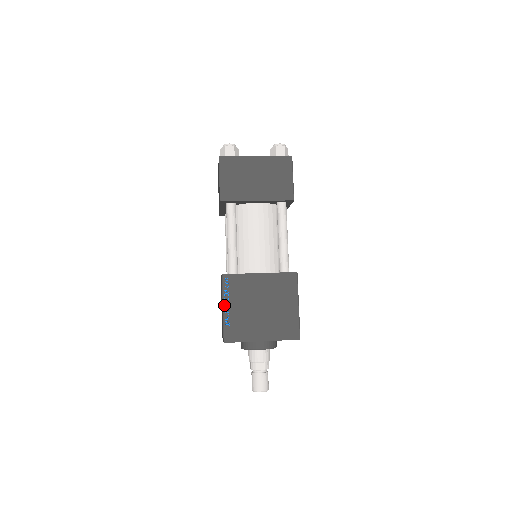
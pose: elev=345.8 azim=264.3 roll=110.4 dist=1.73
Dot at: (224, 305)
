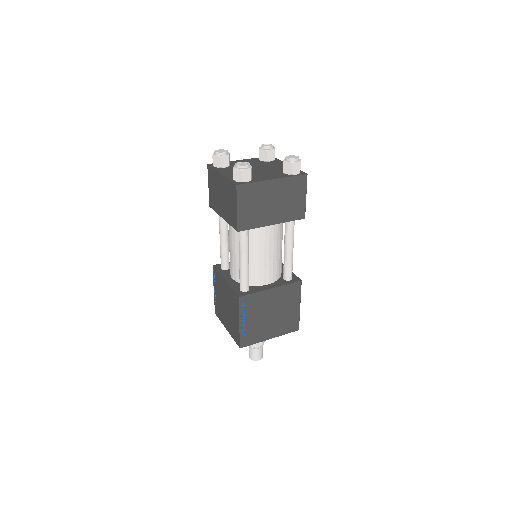
Dot at: (241, 321)
